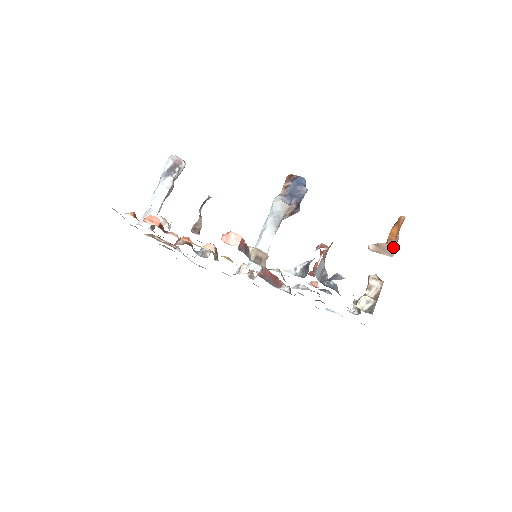
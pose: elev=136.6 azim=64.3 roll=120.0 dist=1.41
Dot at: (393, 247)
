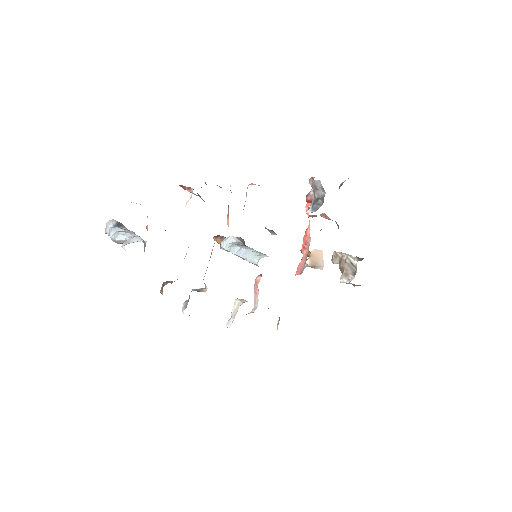
Dot at: (321, 251)
